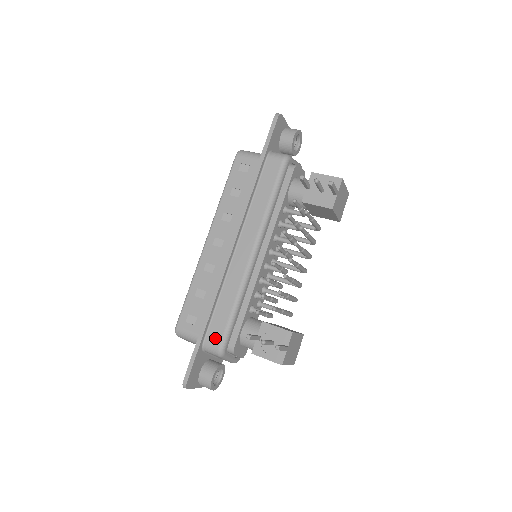
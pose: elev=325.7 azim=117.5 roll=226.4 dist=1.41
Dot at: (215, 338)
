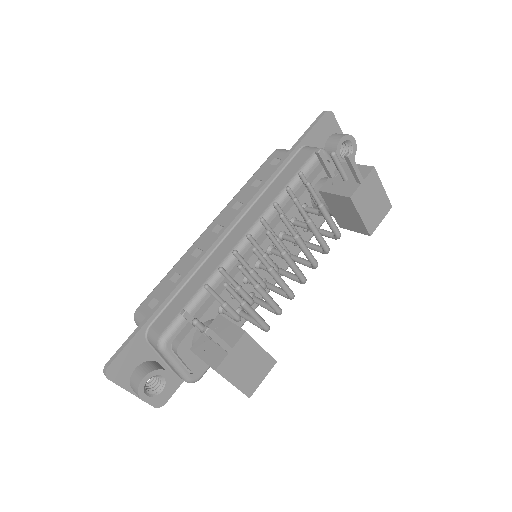
Dot at: (162, 324)
